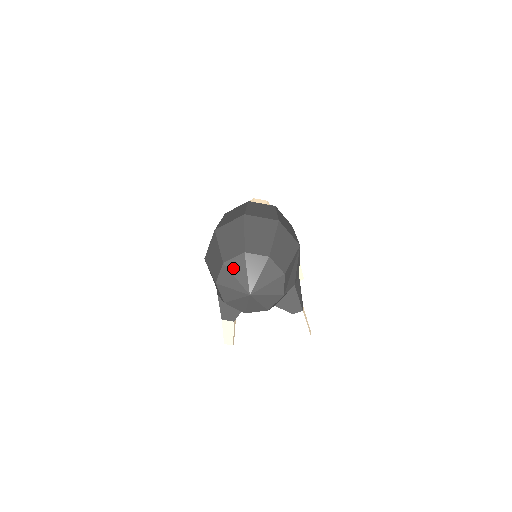
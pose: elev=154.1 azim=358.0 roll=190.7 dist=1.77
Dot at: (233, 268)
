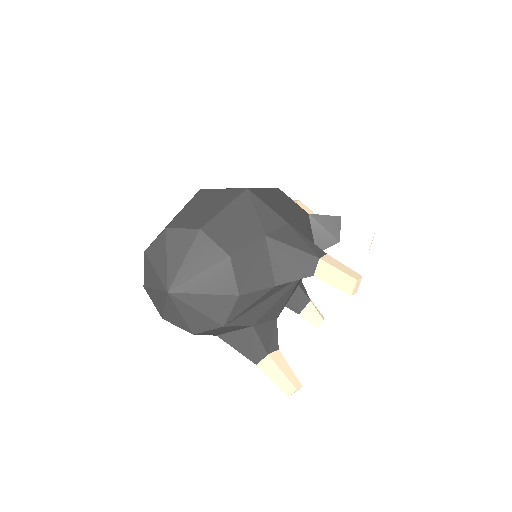
Dot at: (148, 281)
